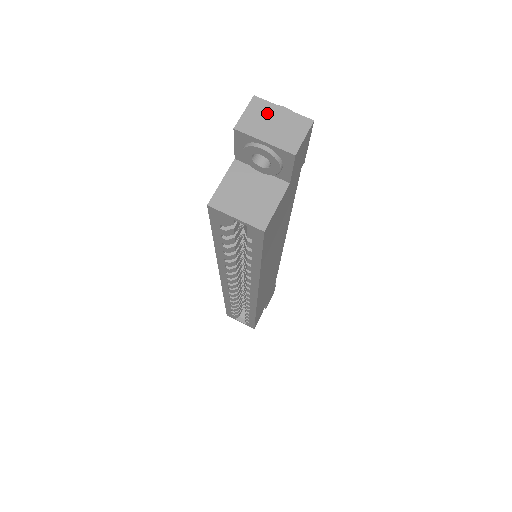
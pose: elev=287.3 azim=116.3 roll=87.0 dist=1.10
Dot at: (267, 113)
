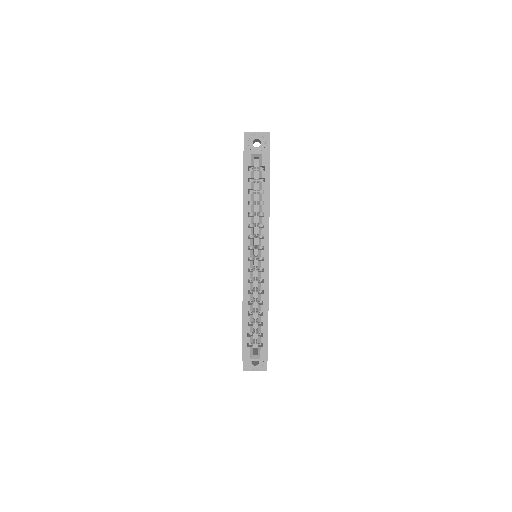
Dot at: occluded
